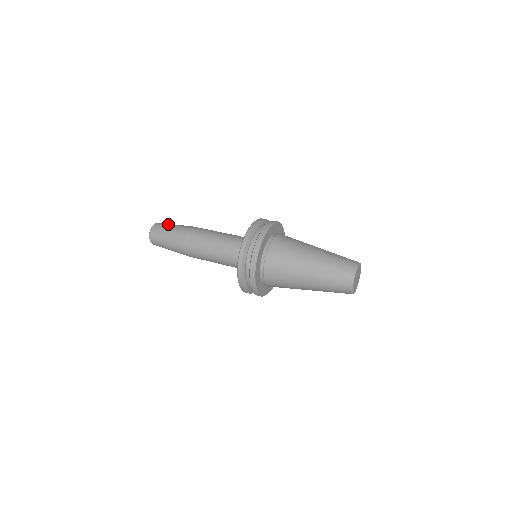
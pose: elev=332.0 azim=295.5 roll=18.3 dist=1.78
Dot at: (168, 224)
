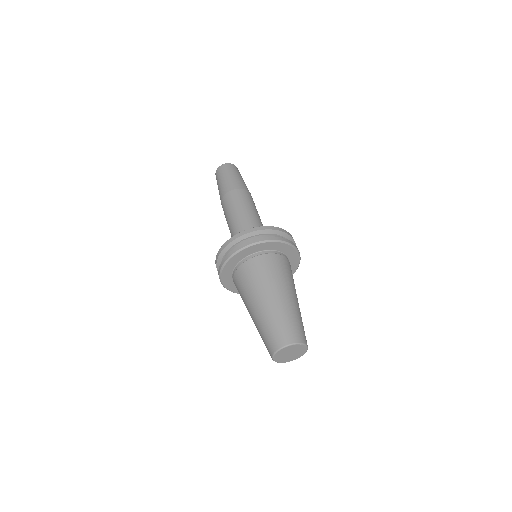
Dot at: (230, 171)
